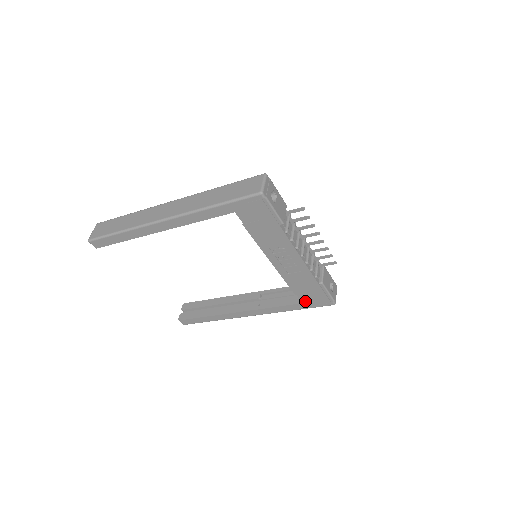
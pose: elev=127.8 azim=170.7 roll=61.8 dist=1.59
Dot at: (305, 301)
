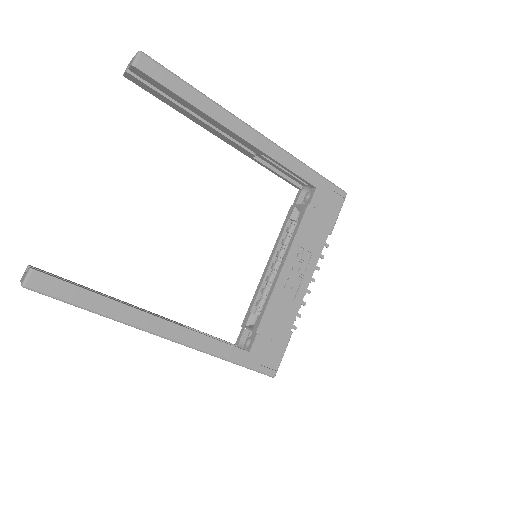
Dot at: (254, 350)
